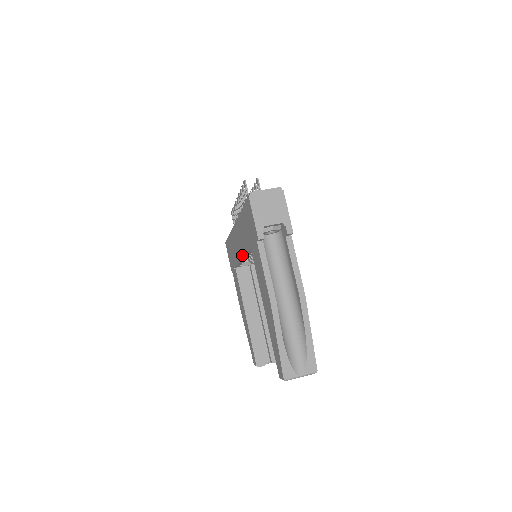
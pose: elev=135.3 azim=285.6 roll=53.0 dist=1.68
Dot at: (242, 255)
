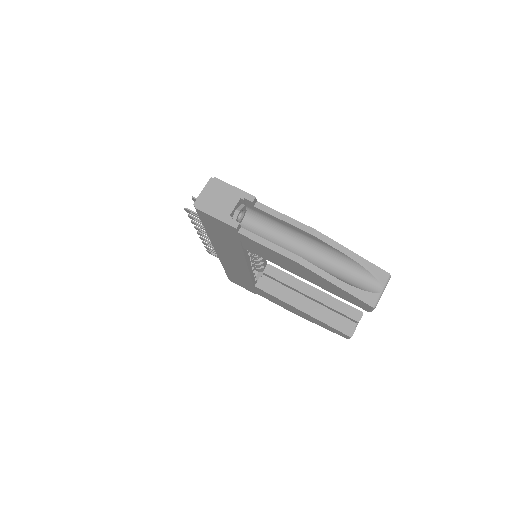
Dot at: (245, 266)
